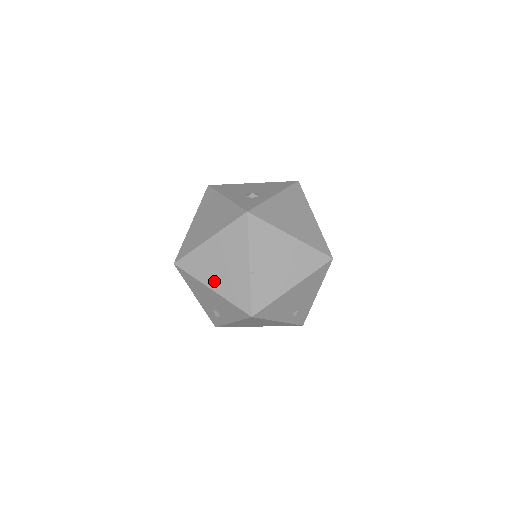
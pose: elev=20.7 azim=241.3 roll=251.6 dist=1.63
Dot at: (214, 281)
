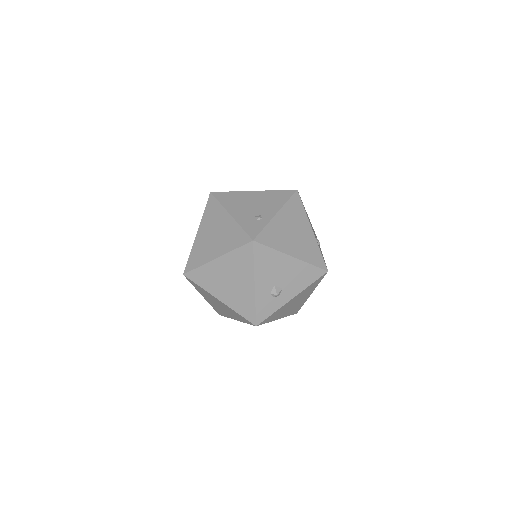
Dot at: (207, 299)
